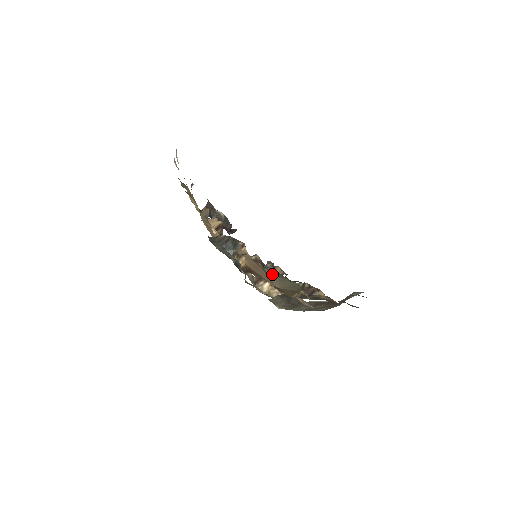
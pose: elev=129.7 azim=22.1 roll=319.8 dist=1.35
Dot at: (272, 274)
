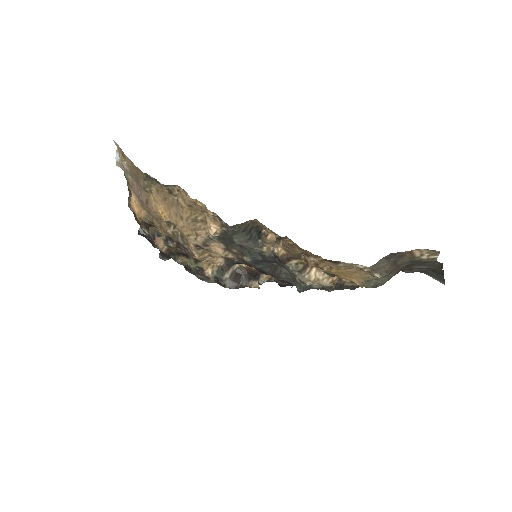
Dot at: occluded
